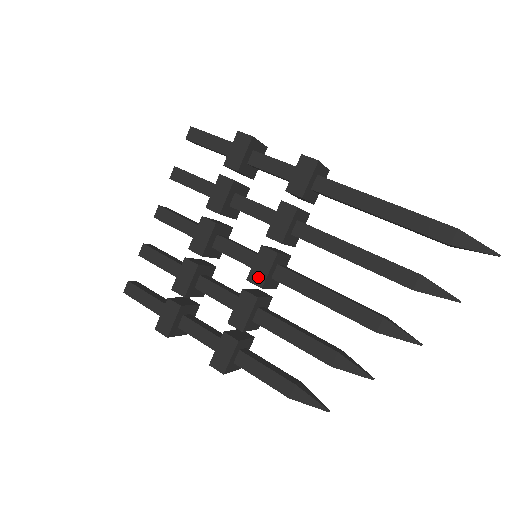
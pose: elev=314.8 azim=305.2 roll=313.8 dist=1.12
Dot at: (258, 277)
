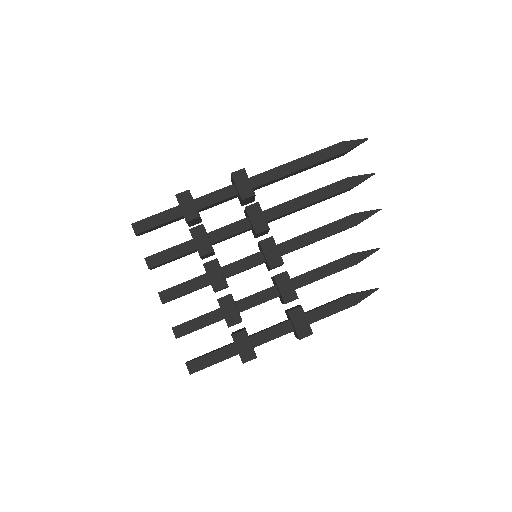
Dot at: (275, 260)
